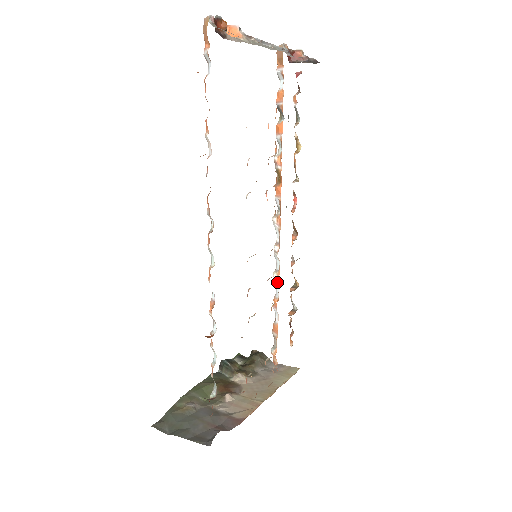
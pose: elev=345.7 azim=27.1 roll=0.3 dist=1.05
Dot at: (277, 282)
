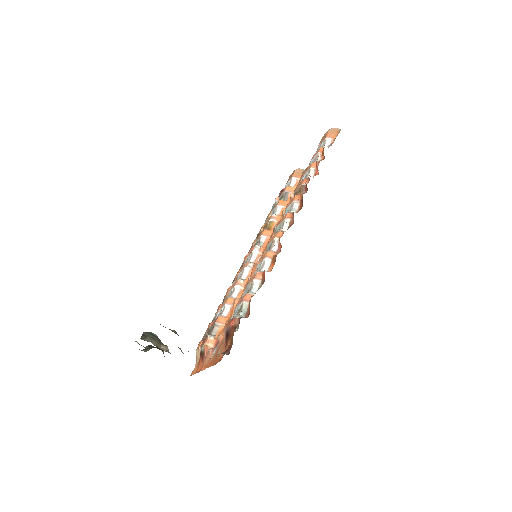
Dot at: (241, 286)
